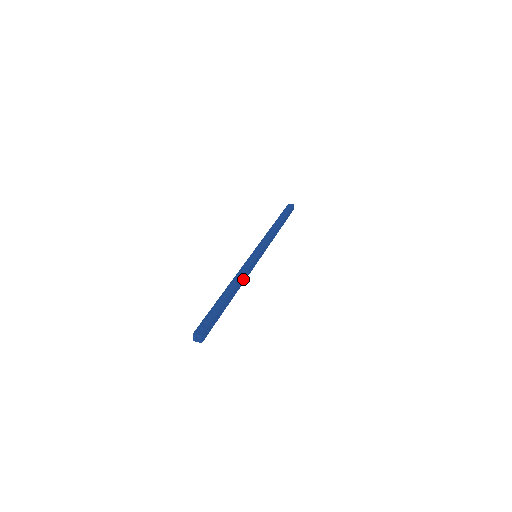
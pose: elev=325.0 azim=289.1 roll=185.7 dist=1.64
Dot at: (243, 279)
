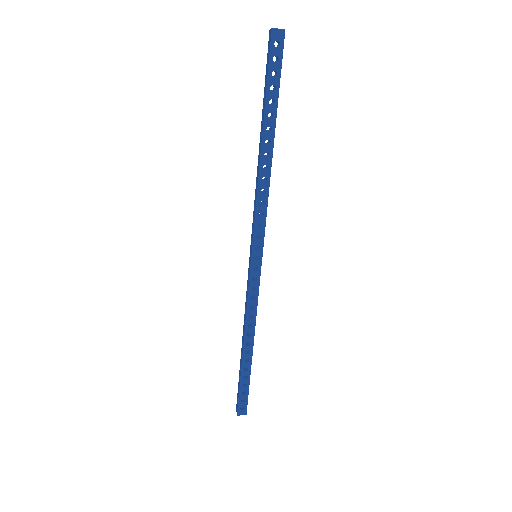
Dot at: (267, 189)
